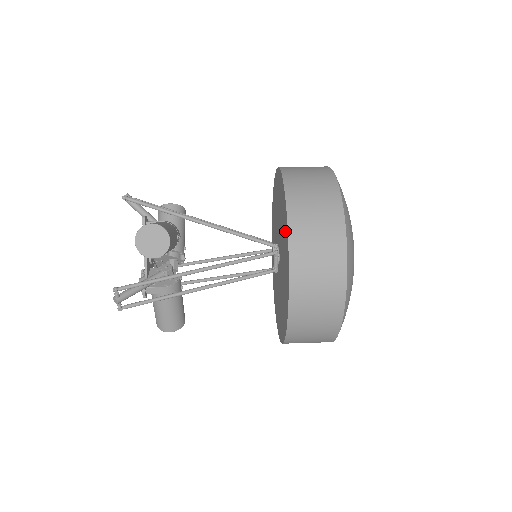
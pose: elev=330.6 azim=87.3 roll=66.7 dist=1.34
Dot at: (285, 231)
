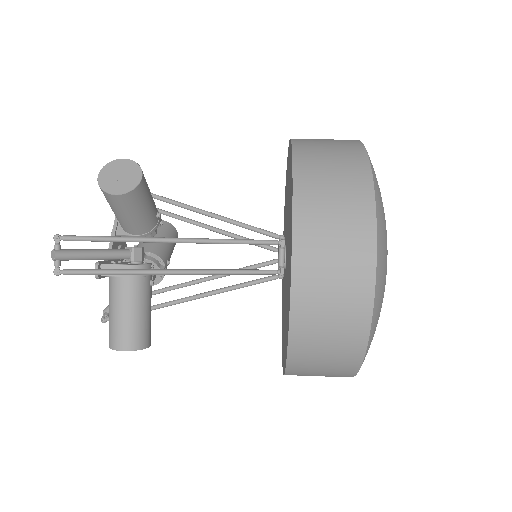
Dot at: (290, 174)
